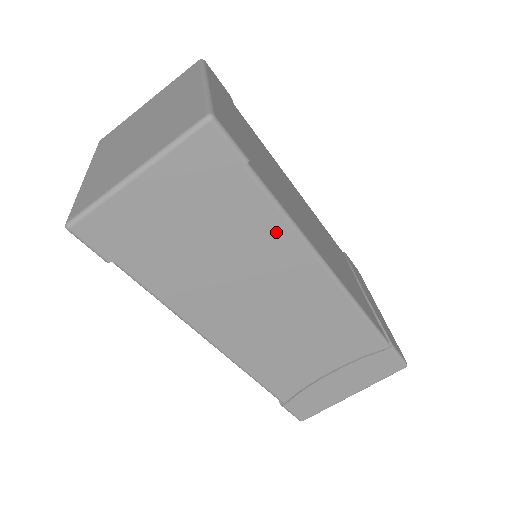
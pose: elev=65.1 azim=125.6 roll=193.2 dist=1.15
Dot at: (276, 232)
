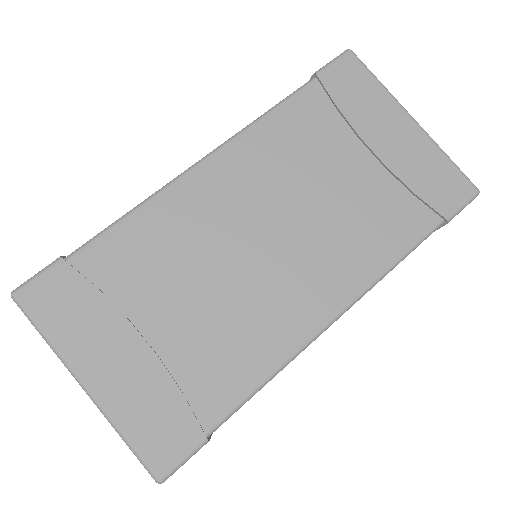
Dot at: occluded
